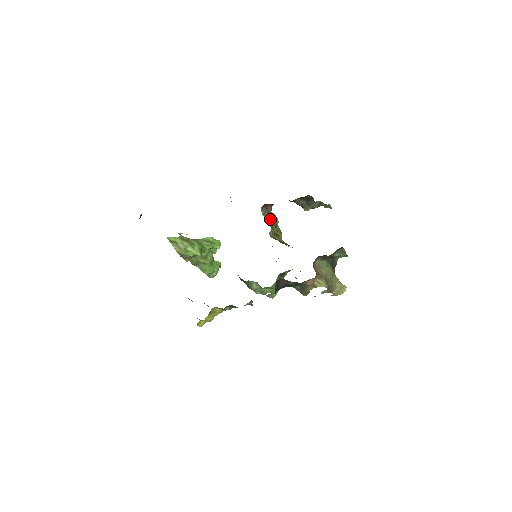
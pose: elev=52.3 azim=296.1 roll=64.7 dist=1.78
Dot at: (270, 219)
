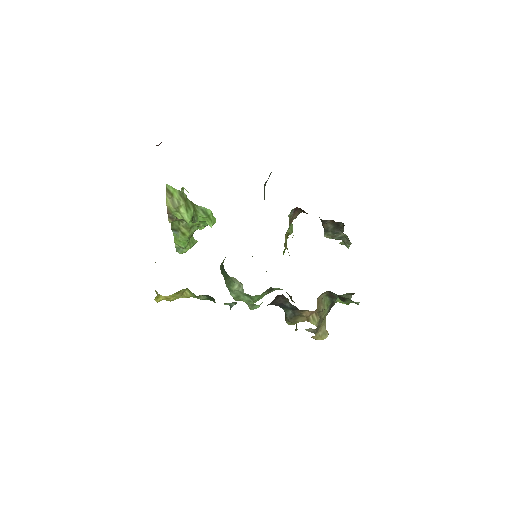
Dot at: occluded
